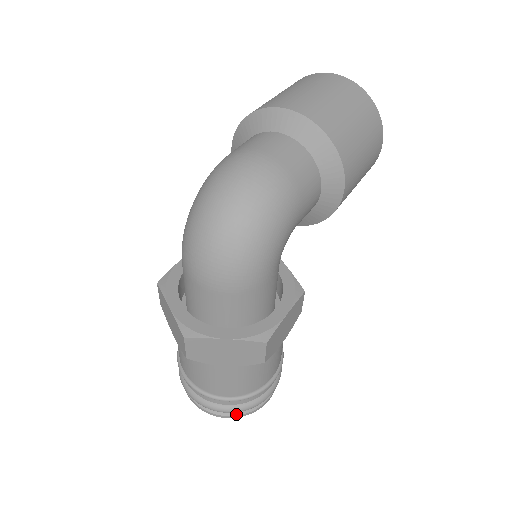
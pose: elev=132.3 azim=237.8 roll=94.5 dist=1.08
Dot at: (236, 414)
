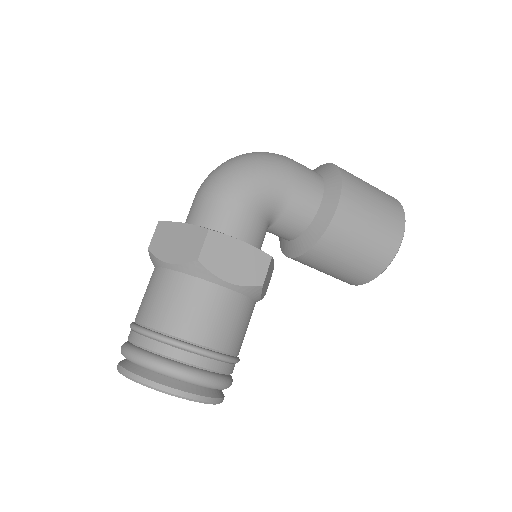
Dot at: (141, 374)
